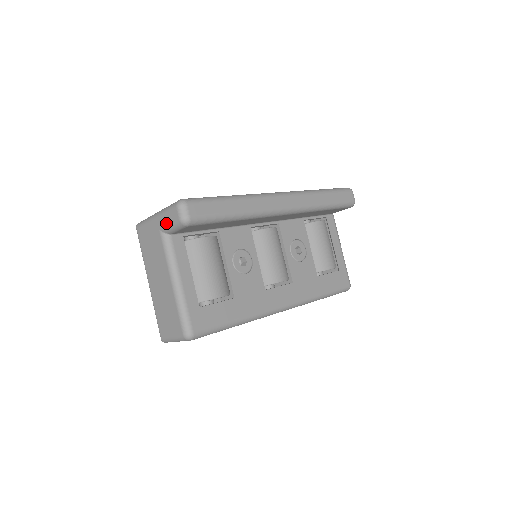
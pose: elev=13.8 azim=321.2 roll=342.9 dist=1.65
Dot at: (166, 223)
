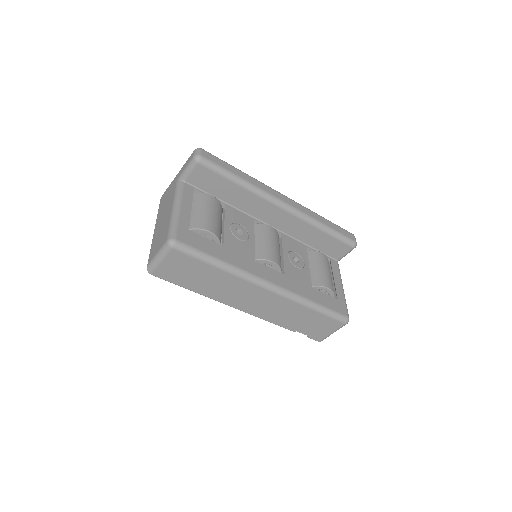
Dot at: (183, 169)
